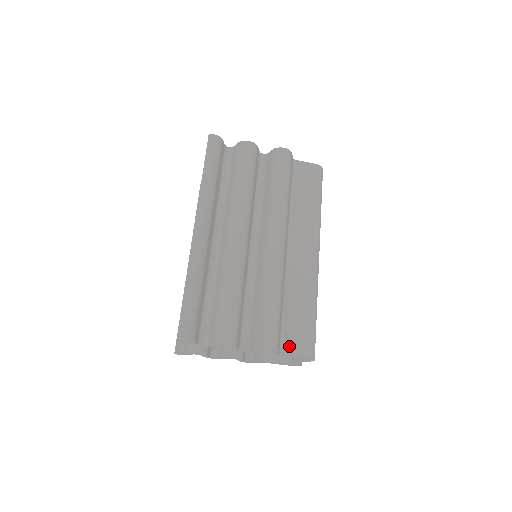
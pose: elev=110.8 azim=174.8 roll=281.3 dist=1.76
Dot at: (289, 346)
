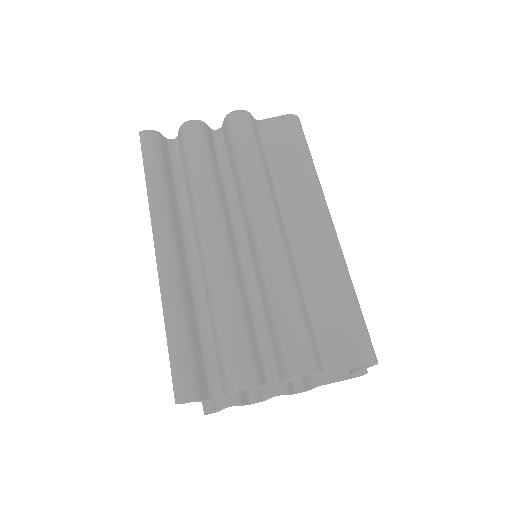
Dot at: (334, 356)
